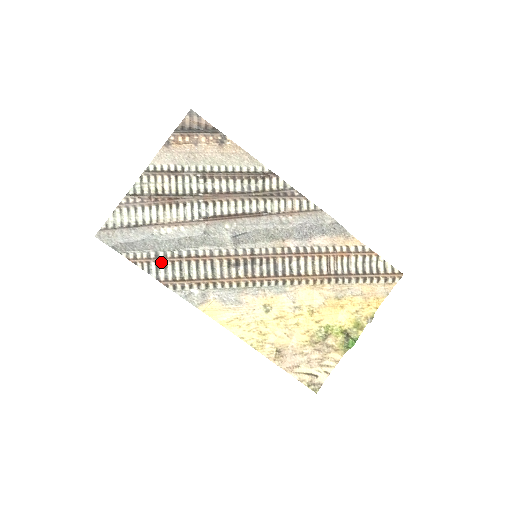
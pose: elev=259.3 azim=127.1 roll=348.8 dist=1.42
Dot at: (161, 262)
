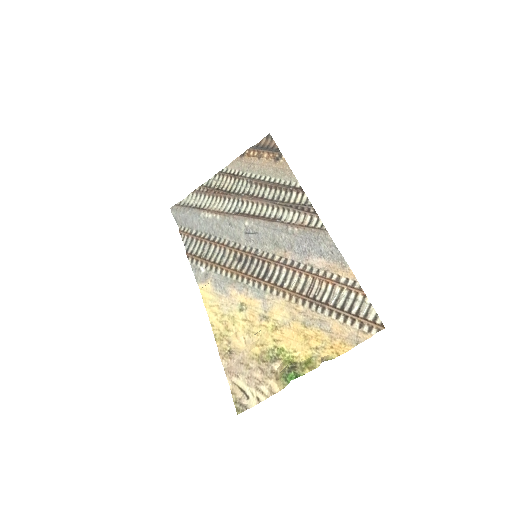
Dot at: (195, 239)
